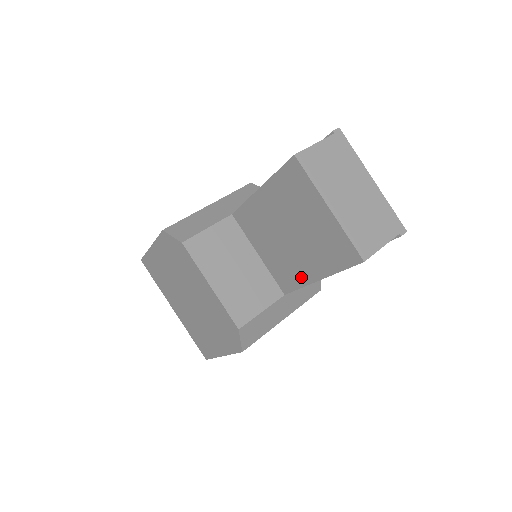
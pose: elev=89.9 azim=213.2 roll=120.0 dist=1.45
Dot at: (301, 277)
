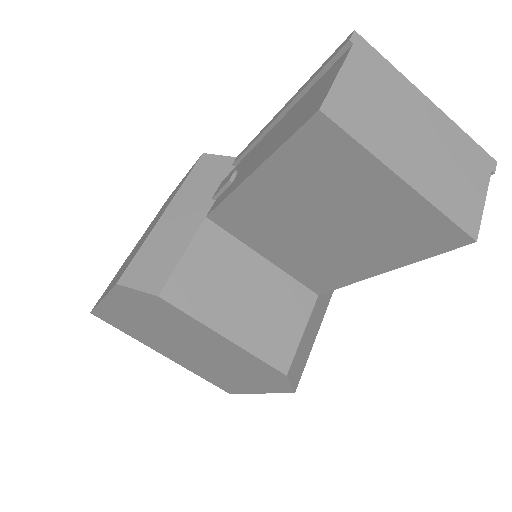
Dot at: (347, 274)
